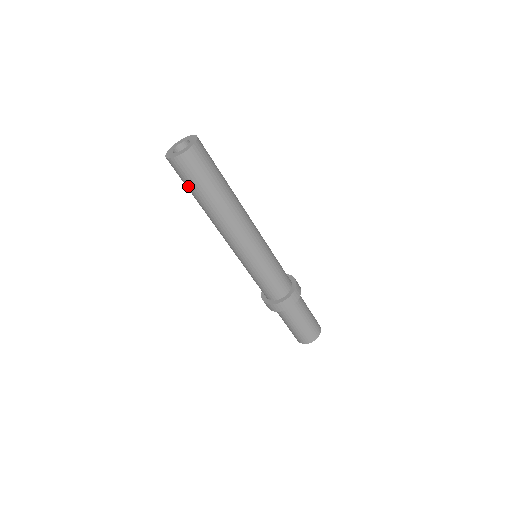
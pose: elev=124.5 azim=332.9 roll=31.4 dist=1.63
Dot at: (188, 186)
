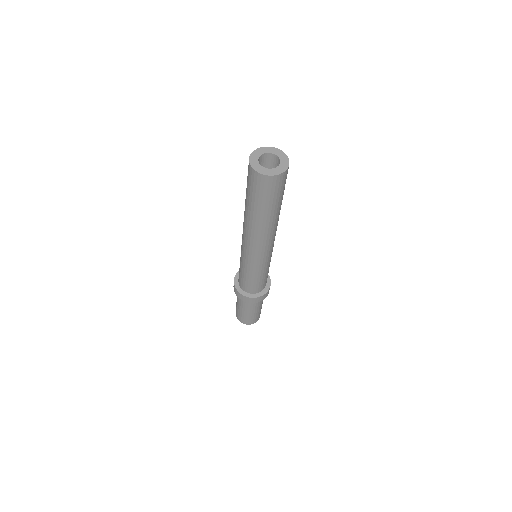
Dot at: (265, 201)
